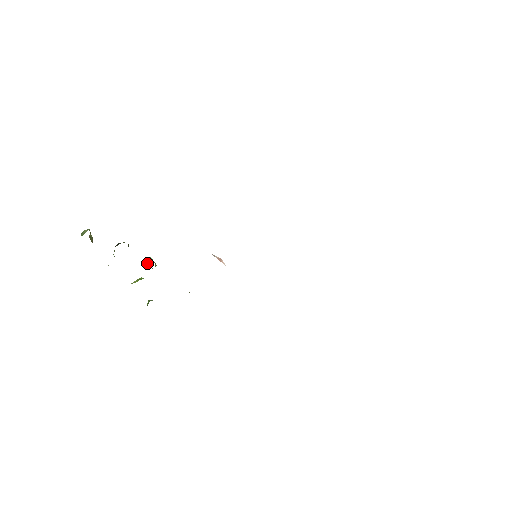
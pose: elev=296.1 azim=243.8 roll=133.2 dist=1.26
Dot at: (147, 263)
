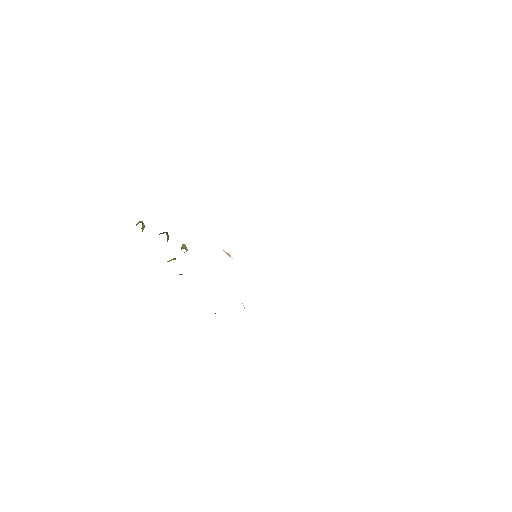
Dot at: (181, 248)
